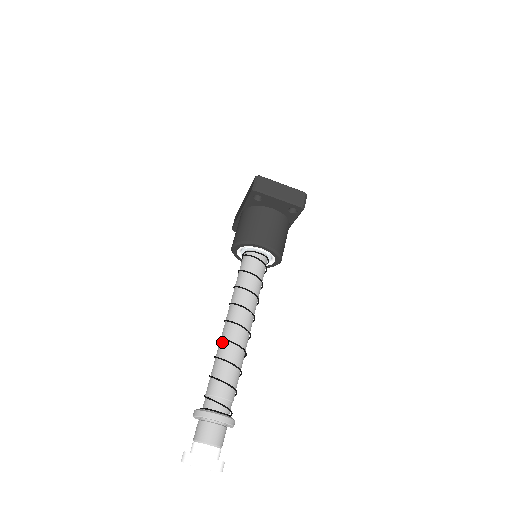
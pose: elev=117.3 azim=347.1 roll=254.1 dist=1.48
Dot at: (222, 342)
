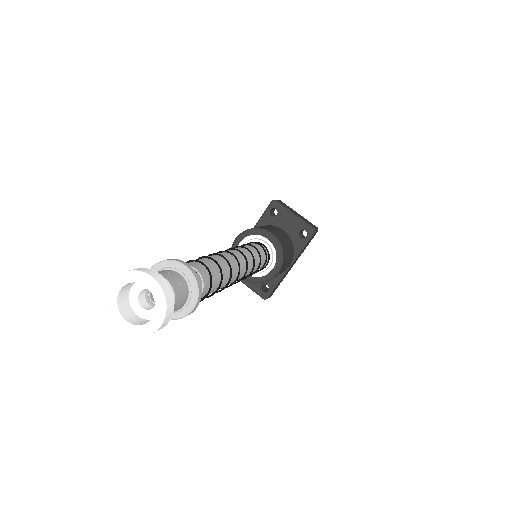
Dot at: (208, 256)
